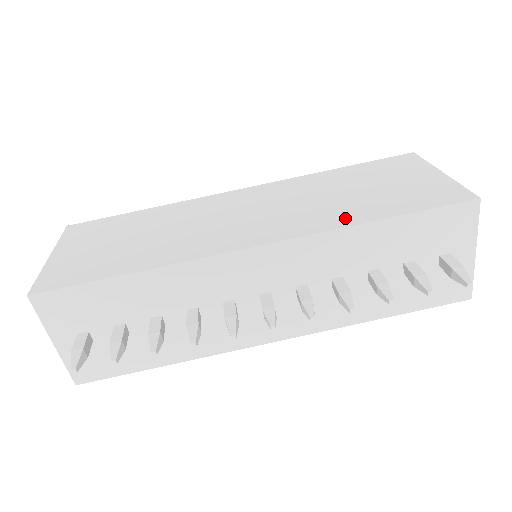
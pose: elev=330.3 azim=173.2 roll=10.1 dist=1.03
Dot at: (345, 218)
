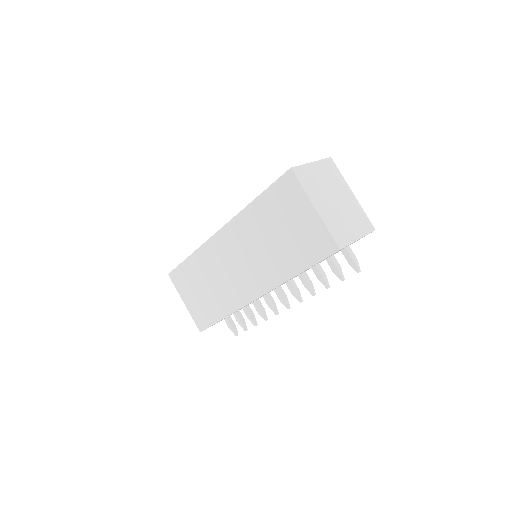
Dot at: (283, 272)
